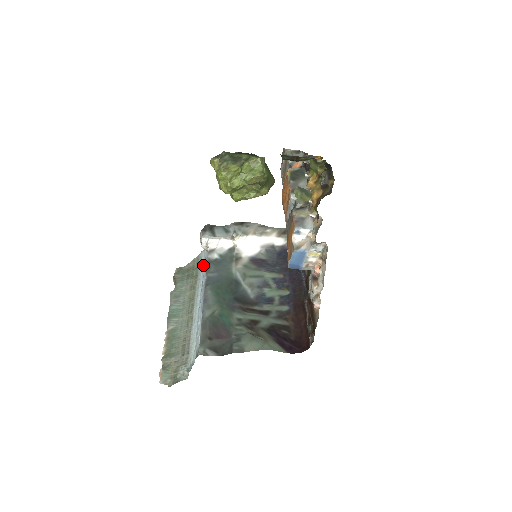
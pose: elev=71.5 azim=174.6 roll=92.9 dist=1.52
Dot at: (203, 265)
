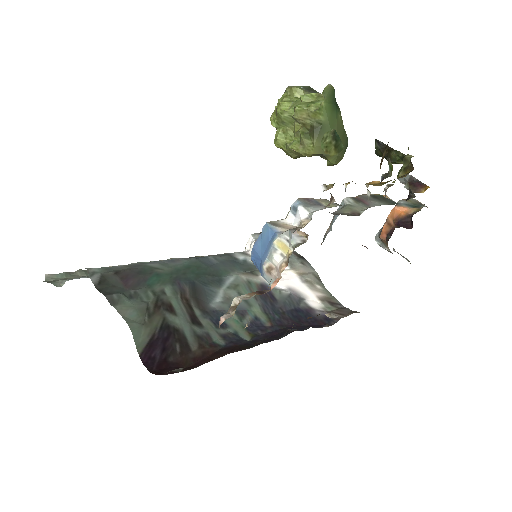
Dot at: occluded
